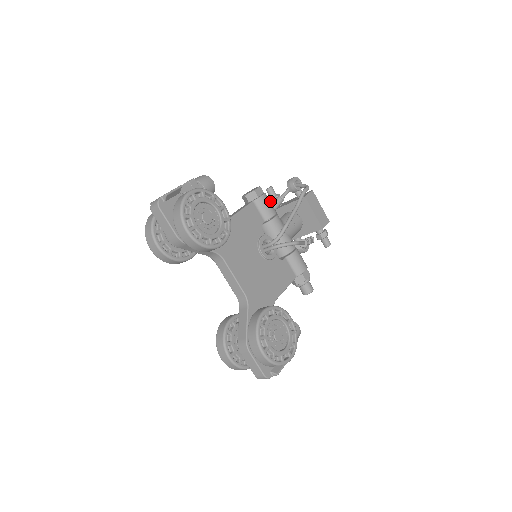
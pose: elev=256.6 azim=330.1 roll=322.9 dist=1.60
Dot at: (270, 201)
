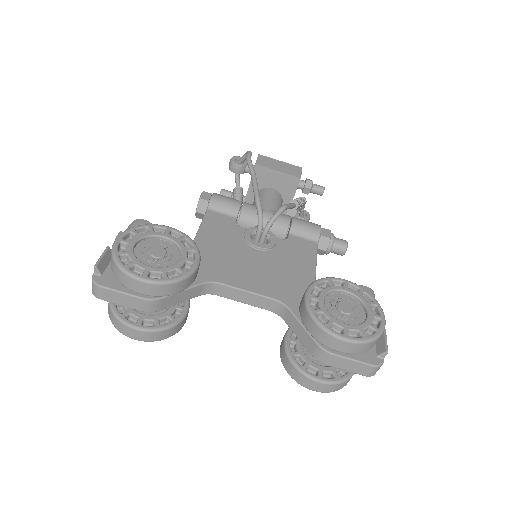
Dot at: occluded
